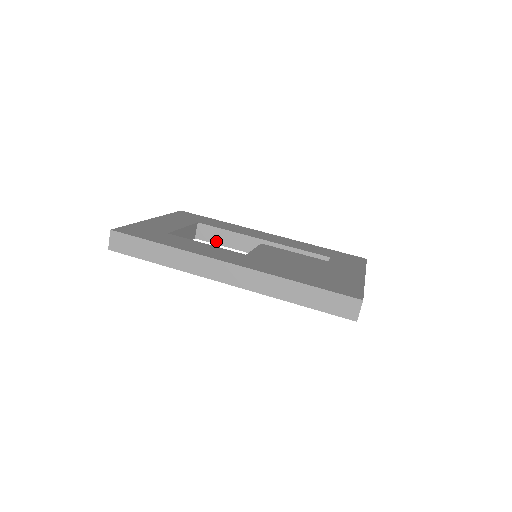
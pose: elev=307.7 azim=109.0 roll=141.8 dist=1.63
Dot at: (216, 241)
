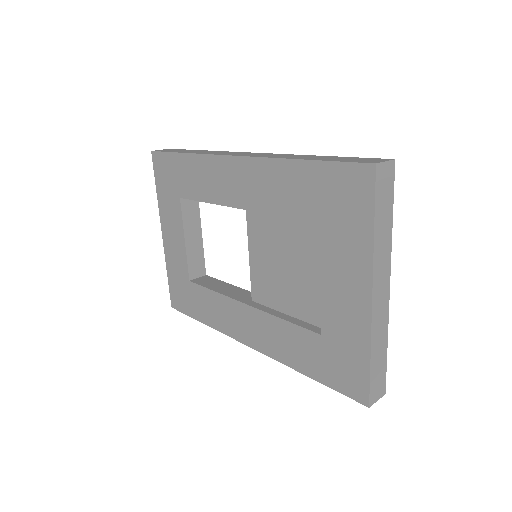
Dot at: (209, 286)
